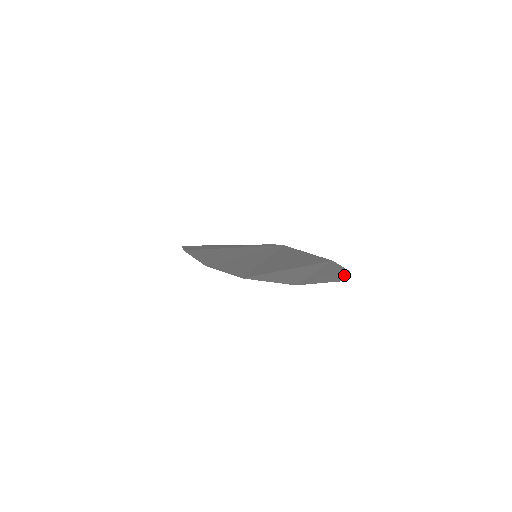
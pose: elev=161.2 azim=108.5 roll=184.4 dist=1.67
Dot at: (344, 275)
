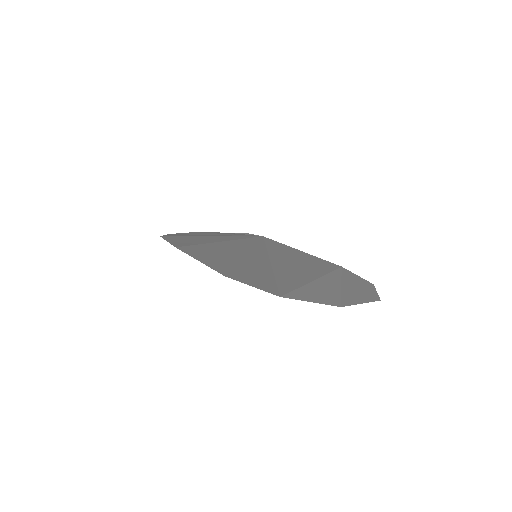
Dot at: (374, 291)
